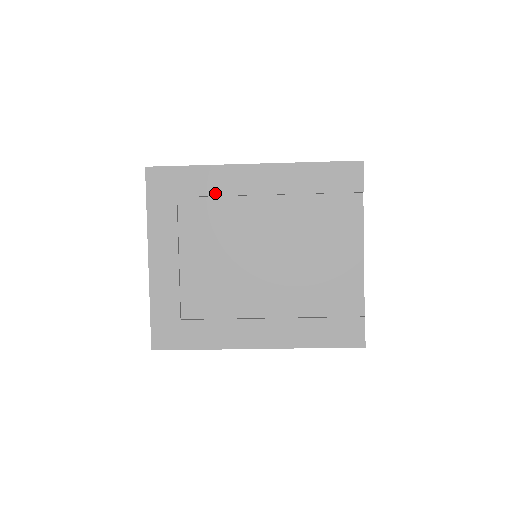
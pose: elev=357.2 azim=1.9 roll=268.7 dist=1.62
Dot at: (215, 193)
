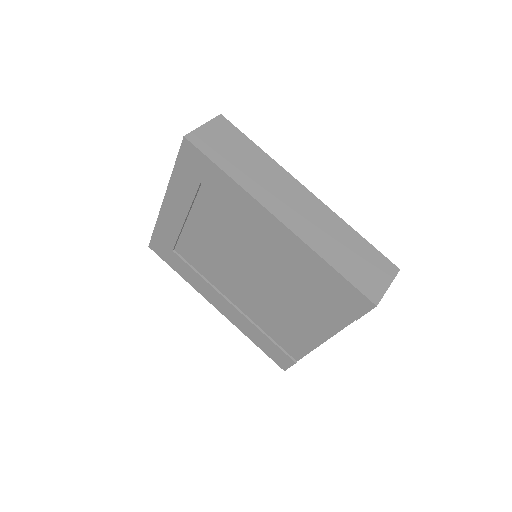
Dot at: (233, 208)
